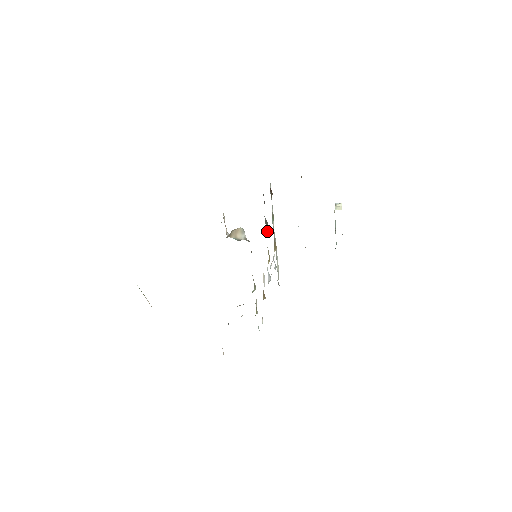
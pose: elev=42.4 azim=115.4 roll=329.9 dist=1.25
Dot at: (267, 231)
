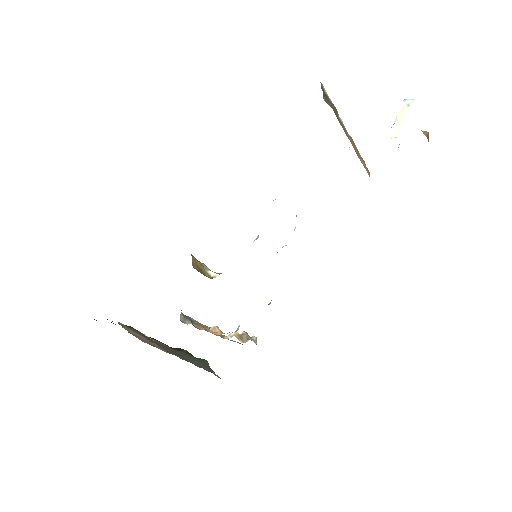
Dot at: (258, 237)
